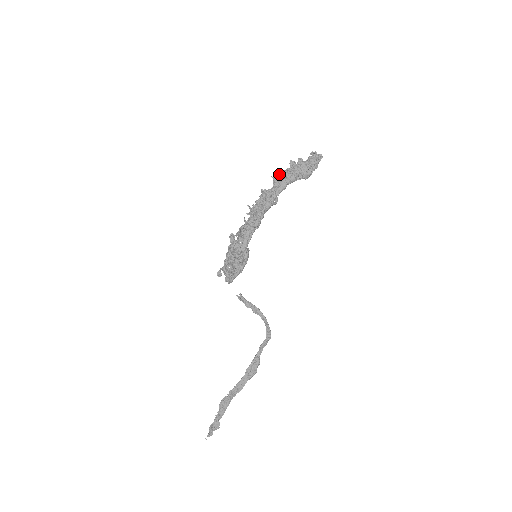
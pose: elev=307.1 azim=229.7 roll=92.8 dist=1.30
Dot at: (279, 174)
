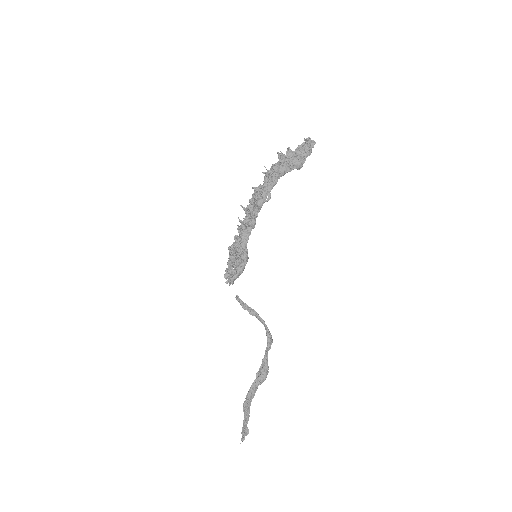
Dot at: (270, 169)
